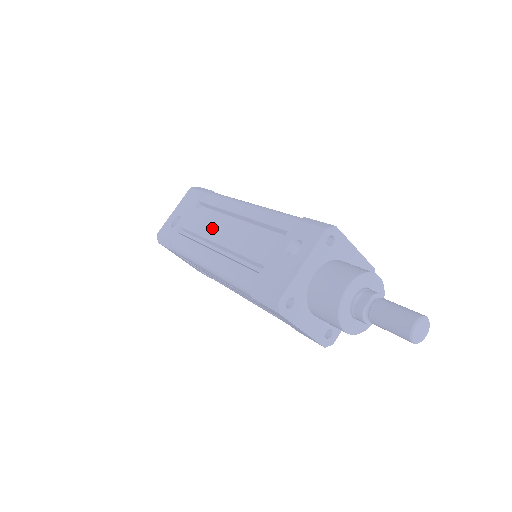
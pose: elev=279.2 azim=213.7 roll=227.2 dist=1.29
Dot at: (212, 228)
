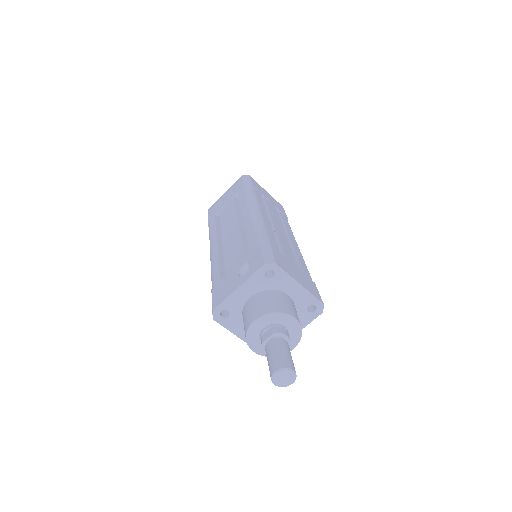
Dot at: (228, 223)
